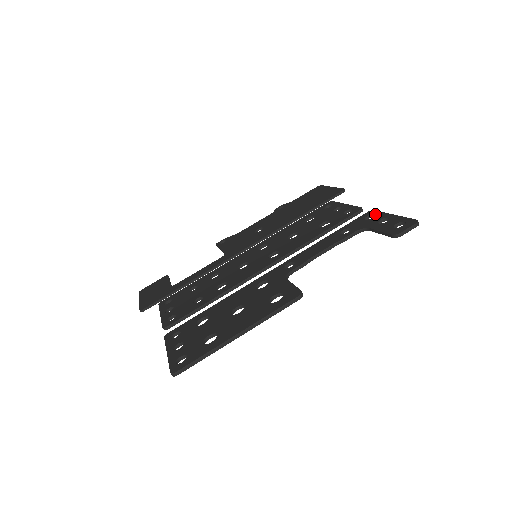
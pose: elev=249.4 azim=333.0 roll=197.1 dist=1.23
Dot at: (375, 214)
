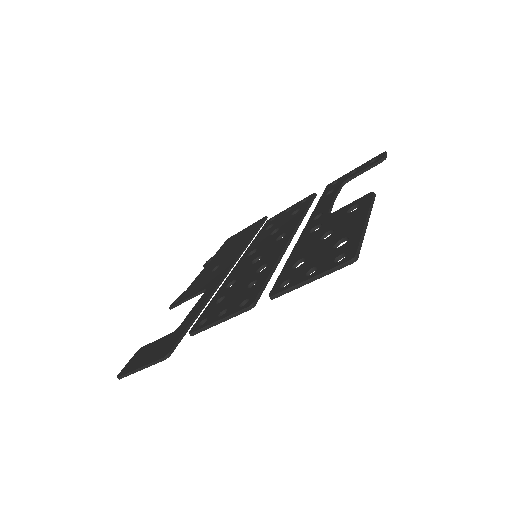
Dot at: (337, 180)
